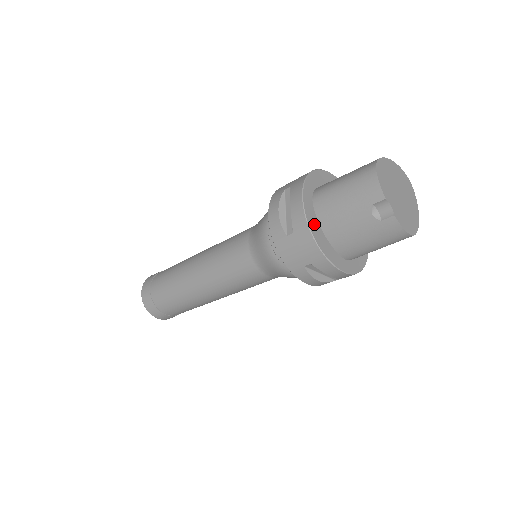
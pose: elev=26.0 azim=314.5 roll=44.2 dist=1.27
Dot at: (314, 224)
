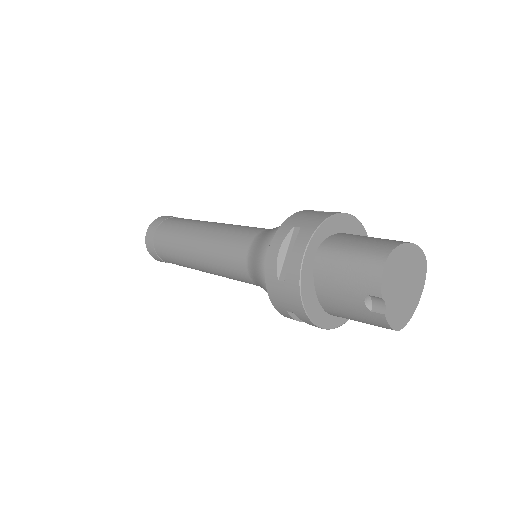
Dot at: (307, 282)
